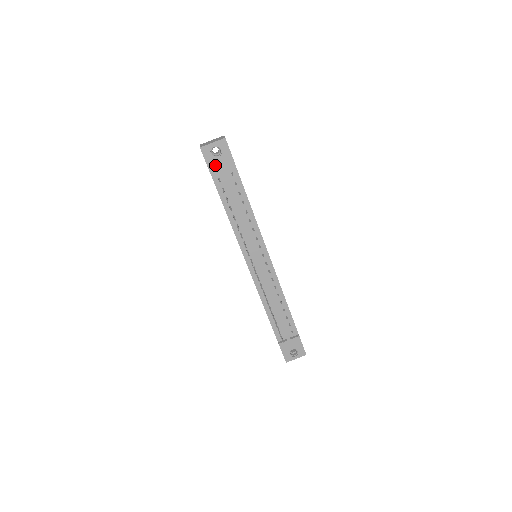
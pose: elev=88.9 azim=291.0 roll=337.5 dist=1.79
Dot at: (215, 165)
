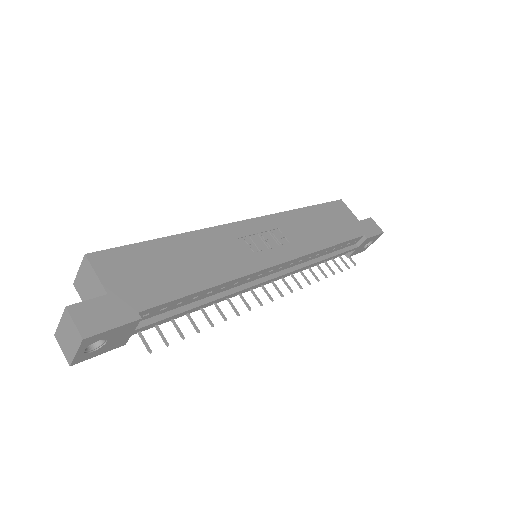
Dot at: (114, 343)
